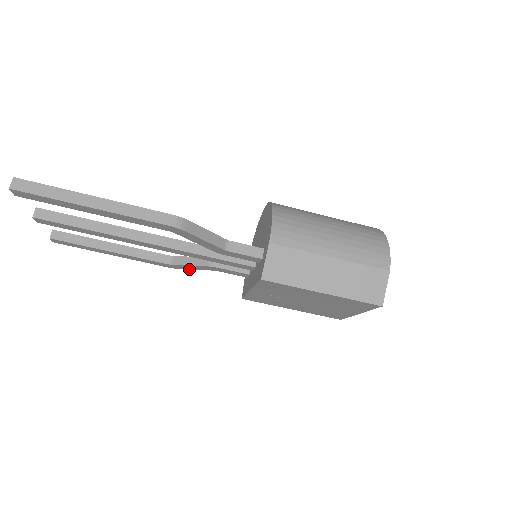
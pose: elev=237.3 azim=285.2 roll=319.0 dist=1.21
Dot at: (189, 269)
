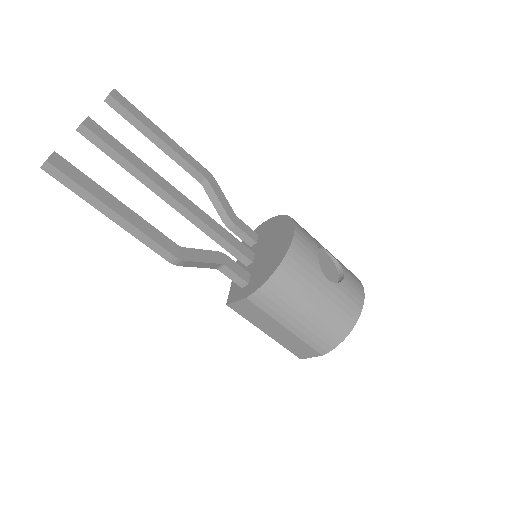
Dot at: occluded
